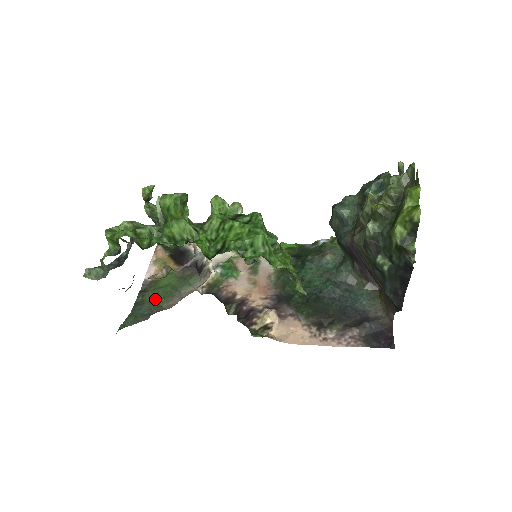
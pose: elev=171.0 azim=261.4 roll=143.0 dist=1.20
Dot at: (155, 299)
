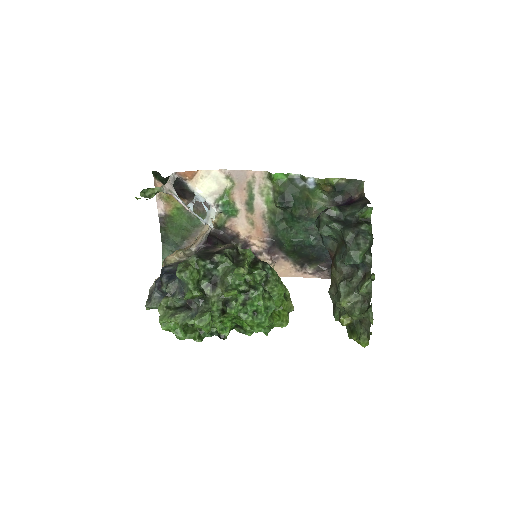
Dot at: (176, 235)
